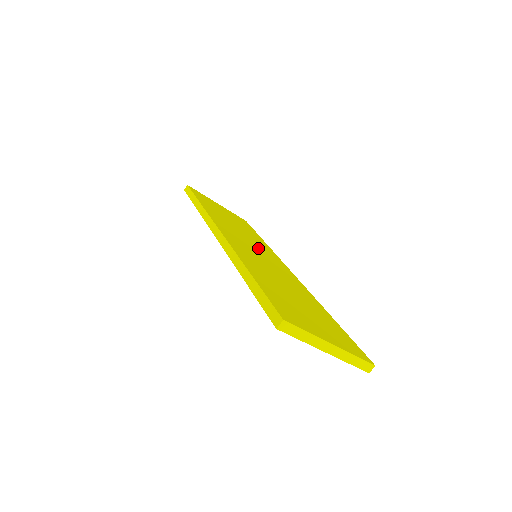
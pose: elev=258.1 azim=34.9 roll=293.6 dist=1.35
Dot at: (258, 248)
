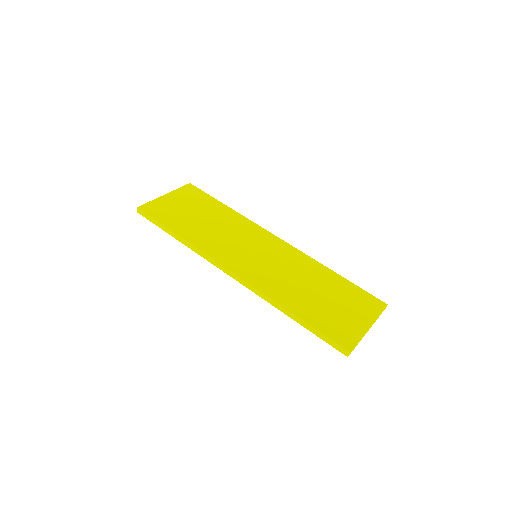
Dot at: (247, 241)
